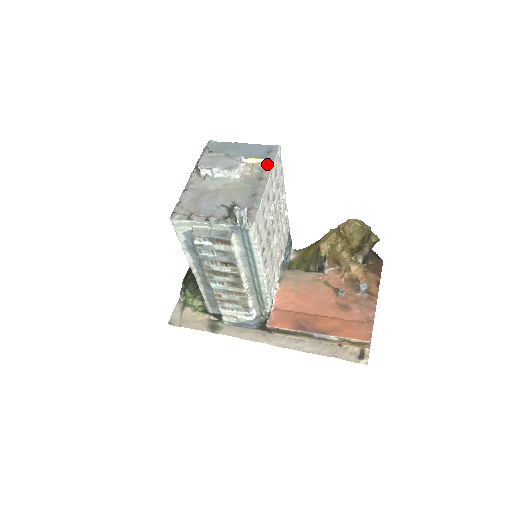
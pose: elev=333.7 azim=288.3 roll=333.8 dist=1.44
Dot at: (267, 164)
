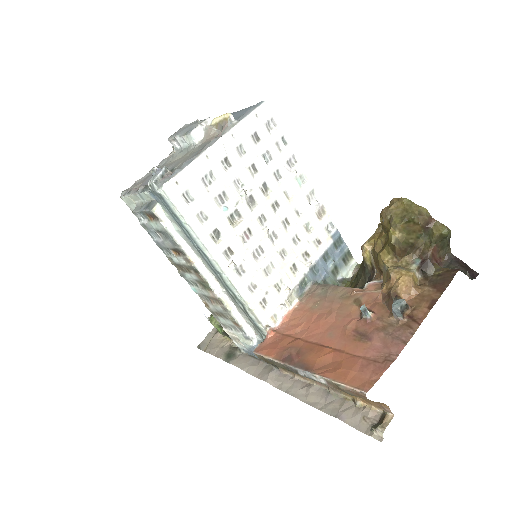
Dot at: (226, 120)
